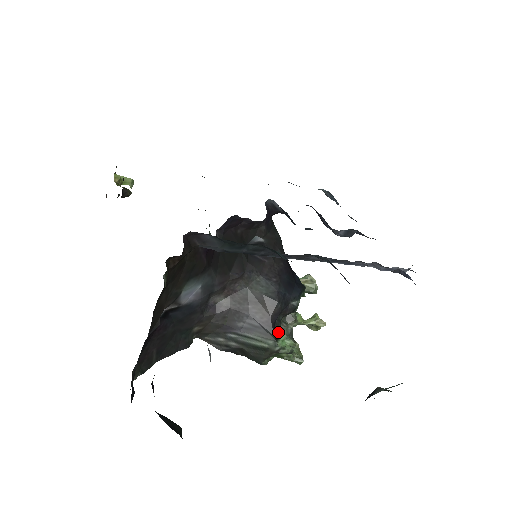
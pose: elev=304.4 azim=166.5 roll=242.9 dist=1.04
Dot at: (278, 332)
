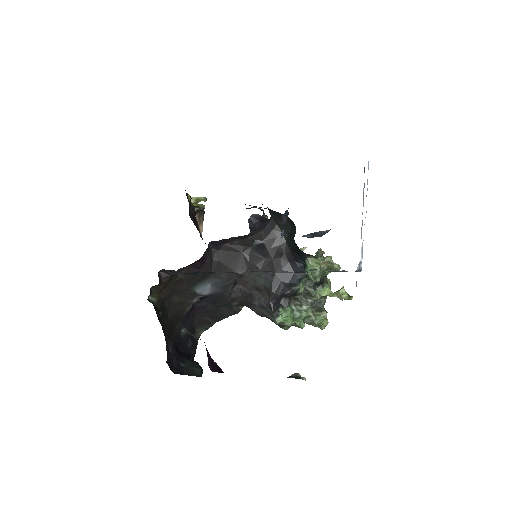
Dot at: (285, 309)
